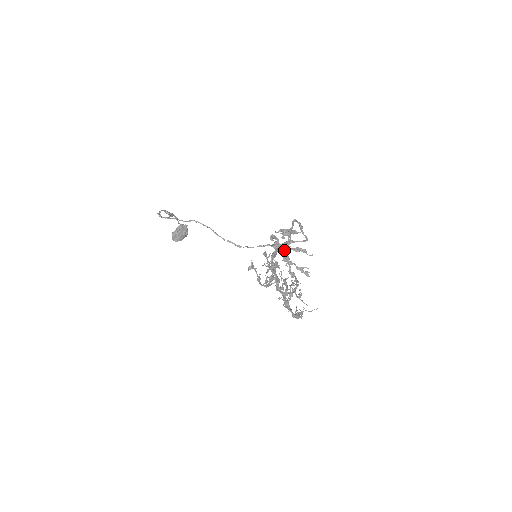
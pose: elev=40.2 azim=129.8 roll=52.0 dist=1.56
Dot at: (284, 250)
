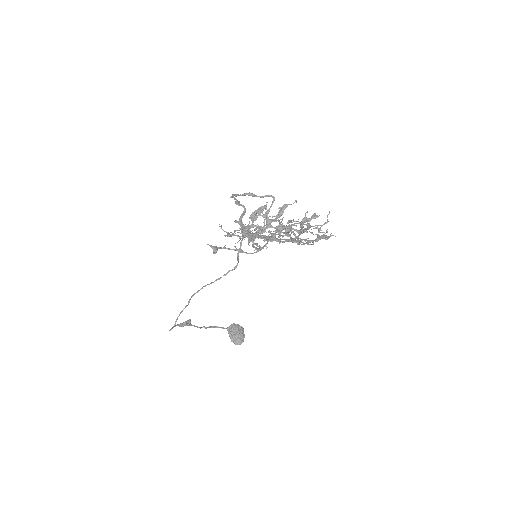
Dot at: (269, 225)
